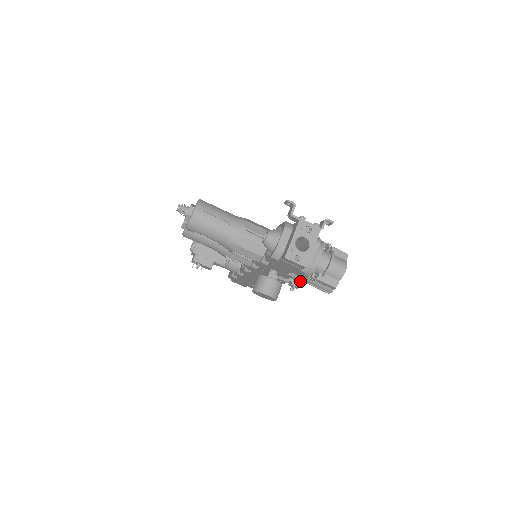
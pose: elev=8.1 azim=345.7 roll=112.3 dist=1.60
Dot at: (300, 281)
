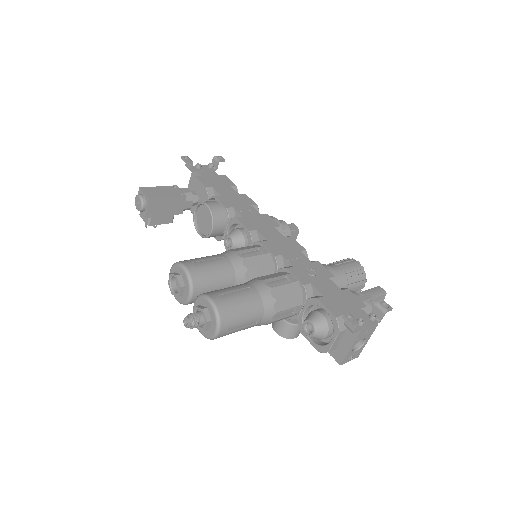
Dot at: (295, 237)
